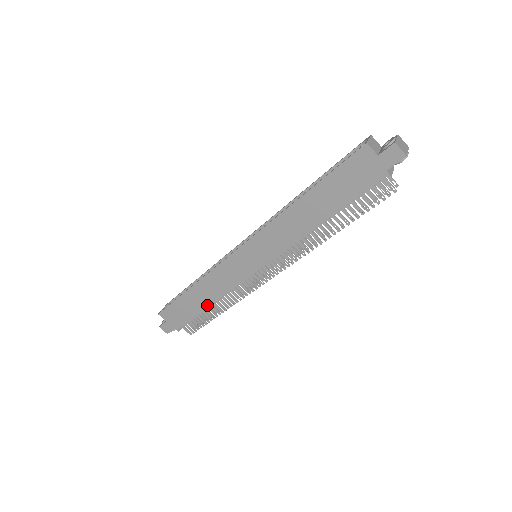
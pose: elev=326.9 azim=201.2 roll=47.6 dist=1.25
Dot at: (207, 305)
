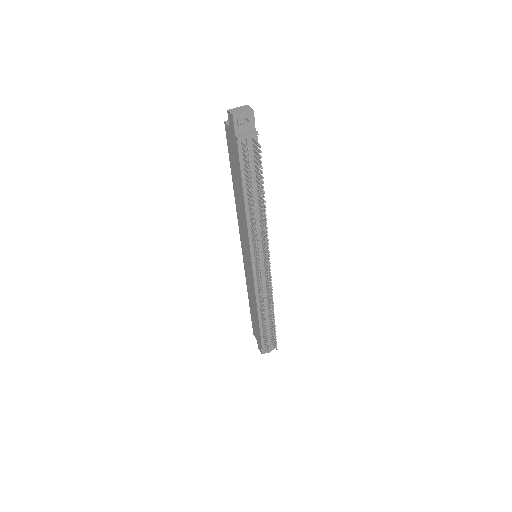
Dot at: (257, 315)
